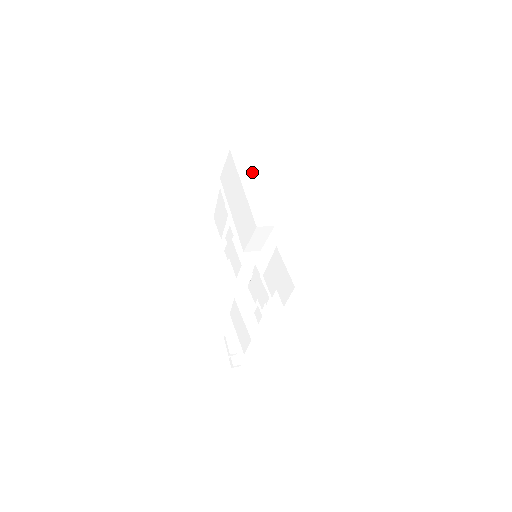
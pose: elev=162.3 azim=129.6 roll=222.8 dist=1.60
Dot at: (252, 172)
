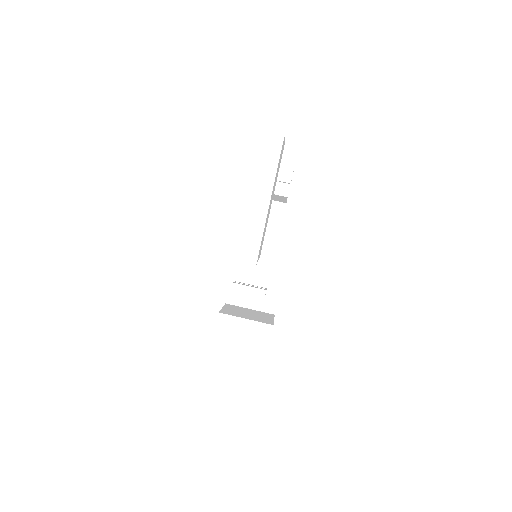
Dot at: (271, 178)
